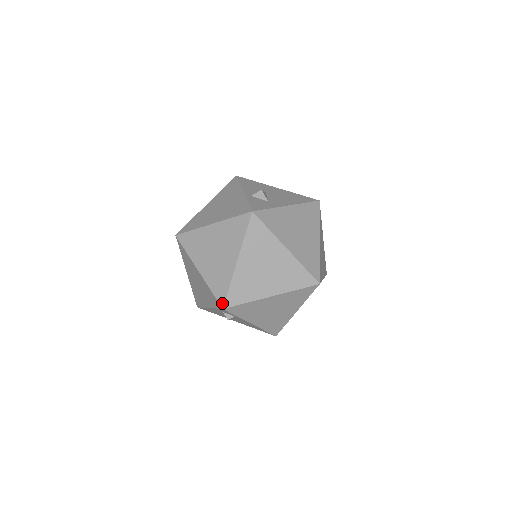
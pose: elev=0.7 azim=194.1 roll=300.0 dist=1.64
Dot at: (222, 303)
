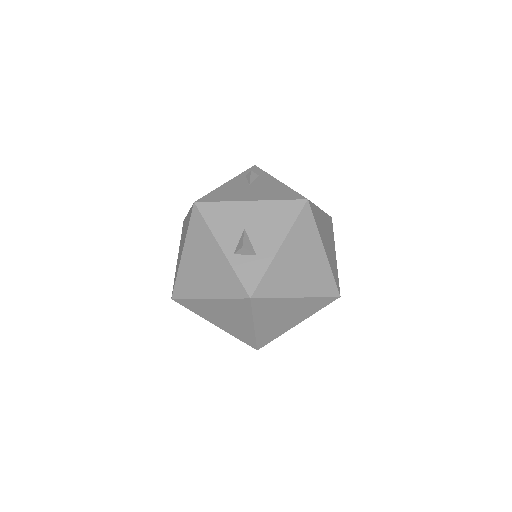
Dot at: (254, 348)
